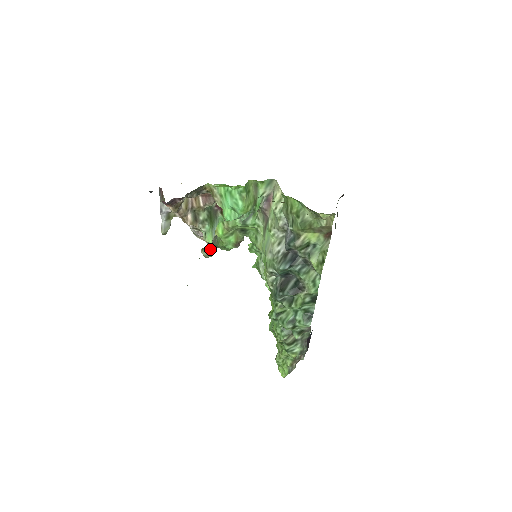
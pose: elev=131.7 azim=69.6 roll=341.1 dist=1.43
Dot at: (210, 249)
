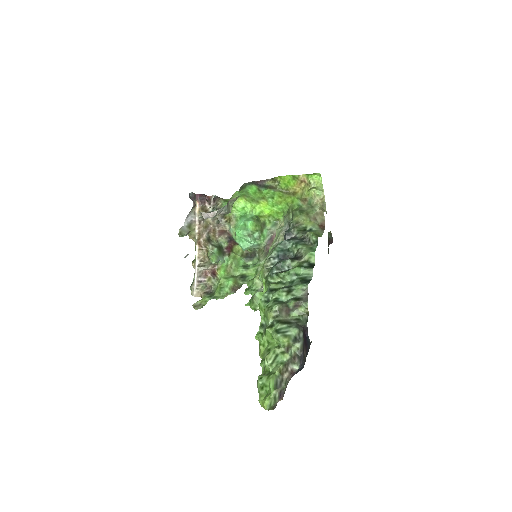
Dot at: (204, 299)
